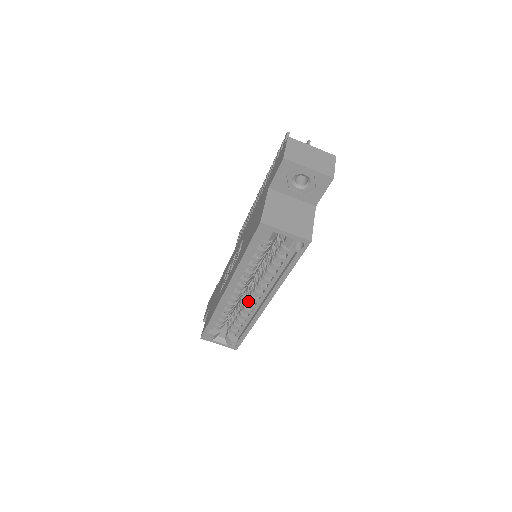
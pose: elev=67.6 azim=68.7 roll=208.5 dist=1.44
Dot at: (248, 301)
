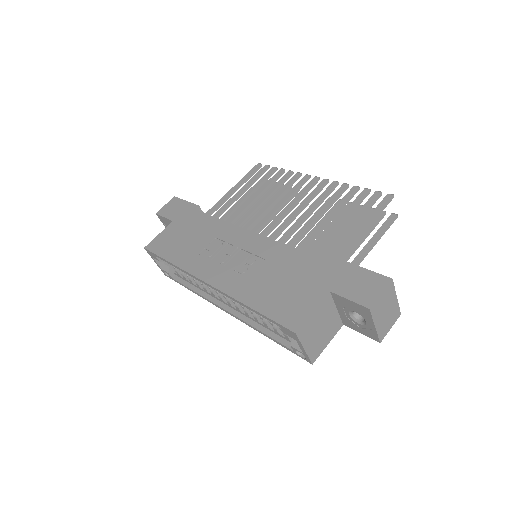
Dot at: occluded
